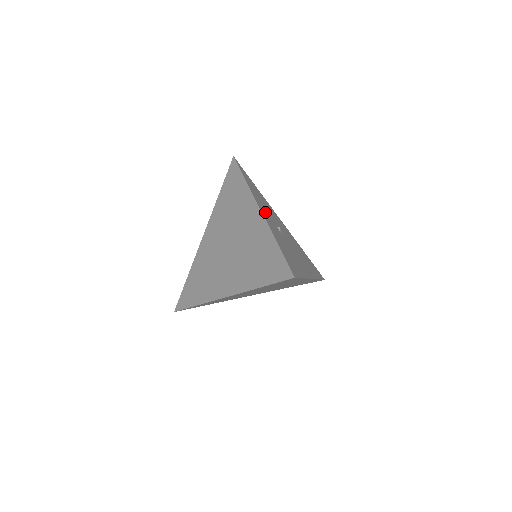
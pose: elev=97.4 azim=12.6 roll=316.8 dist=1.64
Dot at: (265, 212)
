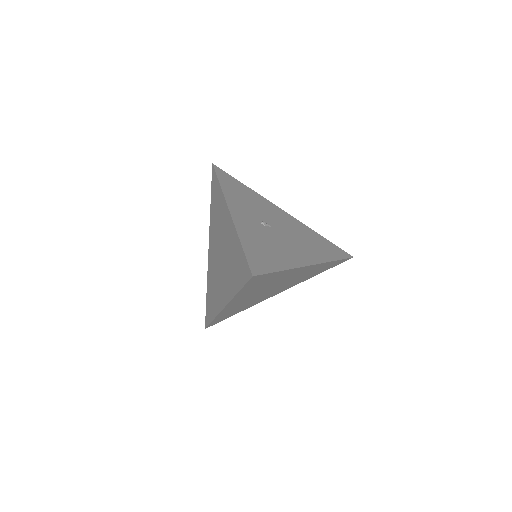
Dot at: (241, 211)
